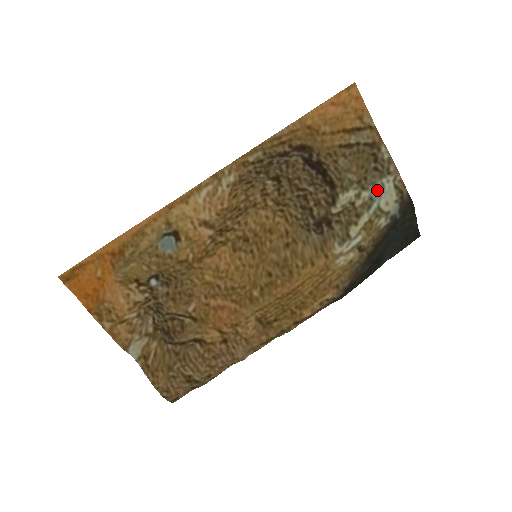
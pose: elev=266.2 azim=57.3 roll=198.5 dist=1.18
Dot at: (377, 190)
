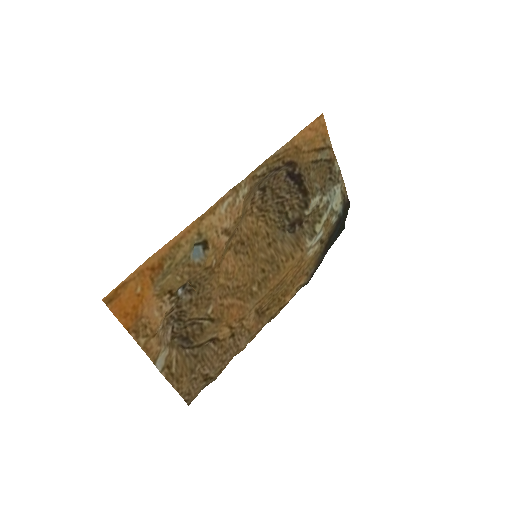
Dot at: (331, 195)
